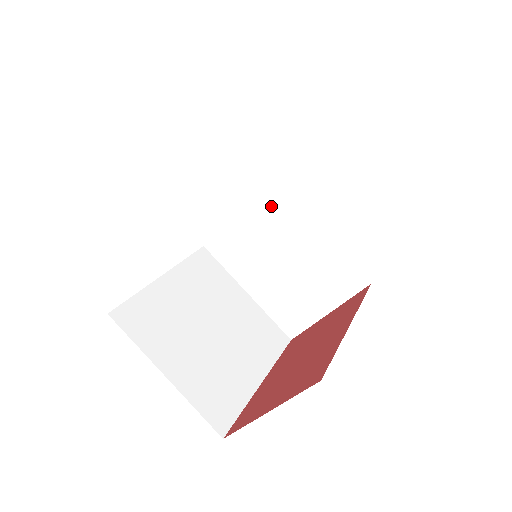
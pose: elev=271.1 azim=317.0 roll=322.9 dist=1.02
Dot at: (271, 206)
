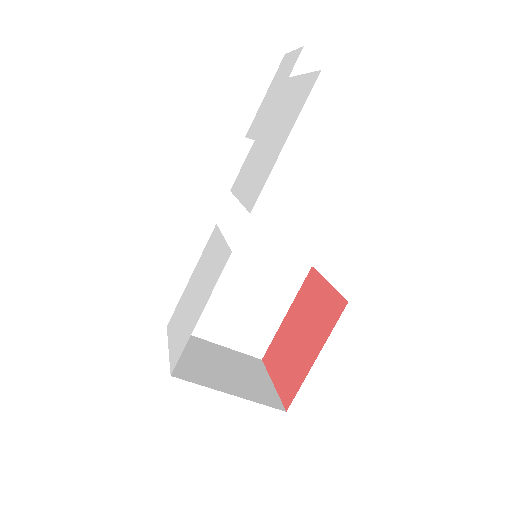
Dot at: occluded
